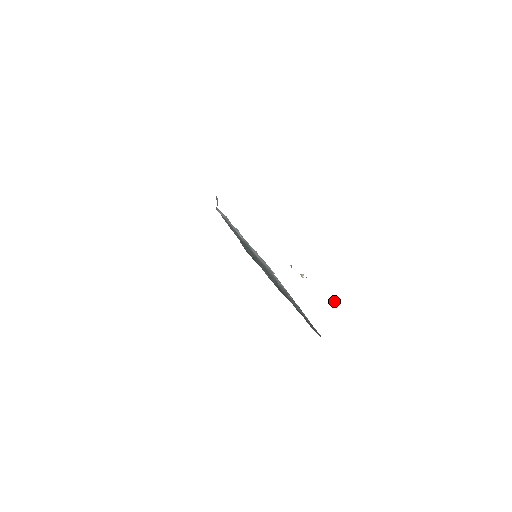
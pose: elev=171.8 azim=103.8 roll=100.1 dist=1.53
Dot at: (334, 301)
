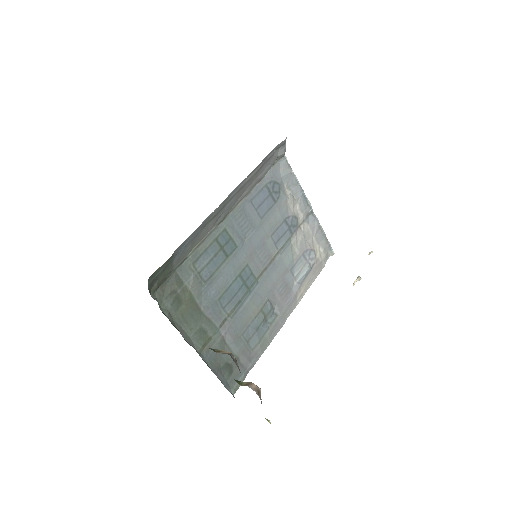
Dot at: (250, 382)
